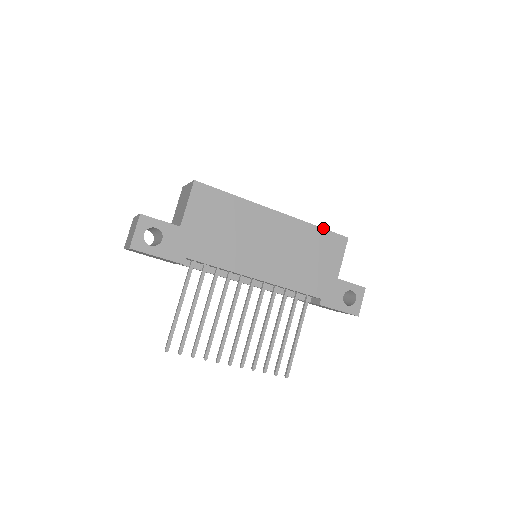
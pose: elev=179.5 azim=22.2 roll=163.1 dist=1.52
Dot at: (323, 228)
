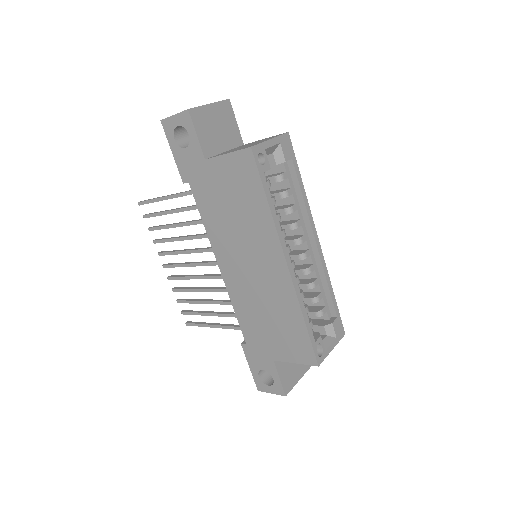
Dot at: (308, 330)
